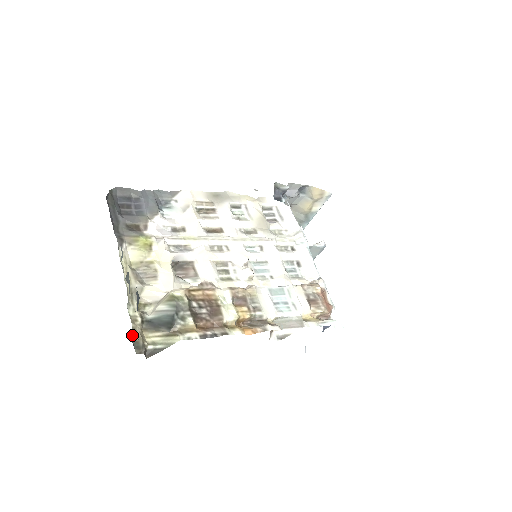
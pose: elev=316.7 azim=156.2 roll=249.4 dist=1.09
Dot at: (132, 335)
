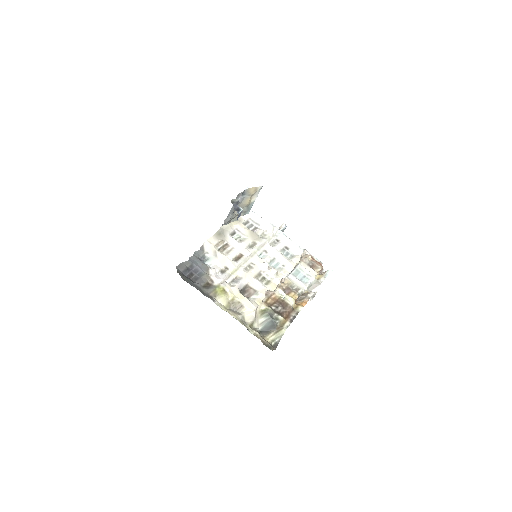
Dot at: (263, 343)
